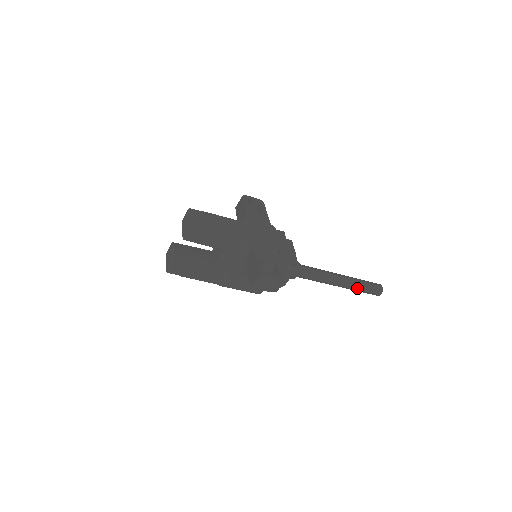
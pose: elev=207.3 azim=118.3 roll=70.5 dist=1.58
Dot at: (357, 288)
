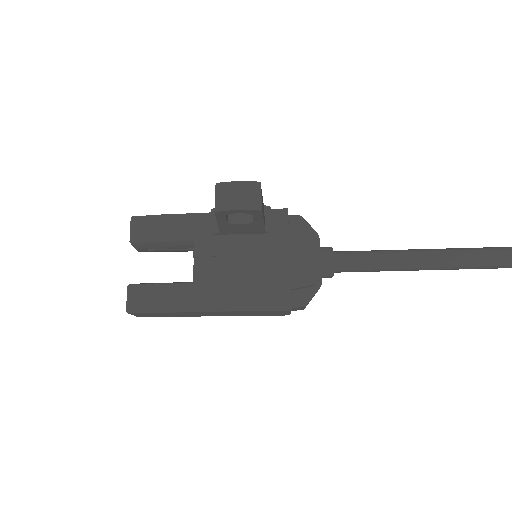
Dot at: (460, 255)
